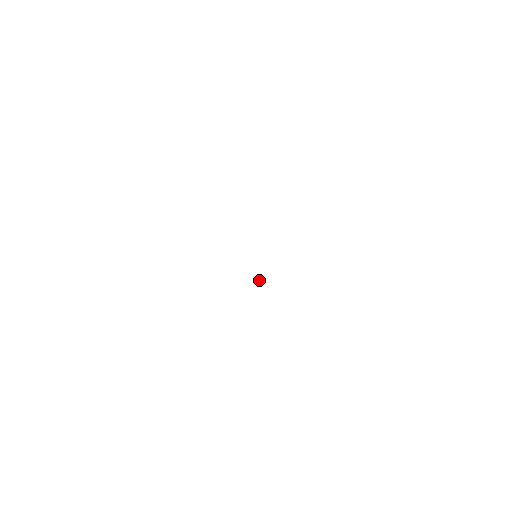
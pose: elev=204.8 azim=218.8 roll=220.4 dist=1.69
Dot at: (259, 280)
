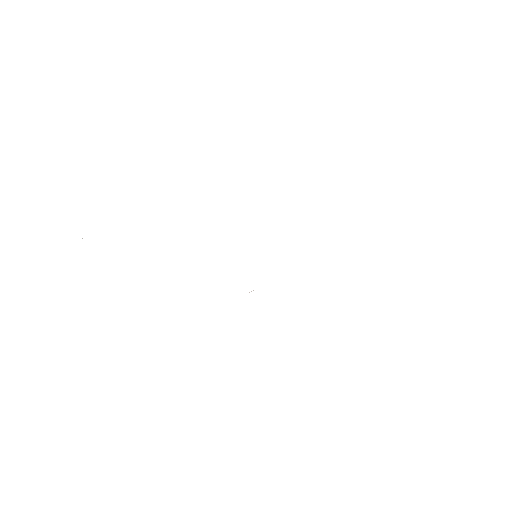
Dot at: occluded
